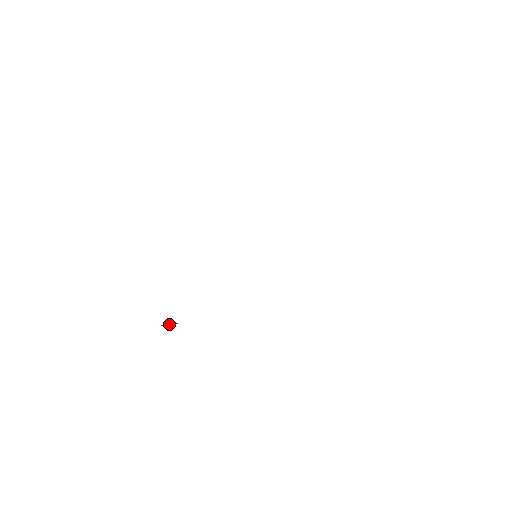
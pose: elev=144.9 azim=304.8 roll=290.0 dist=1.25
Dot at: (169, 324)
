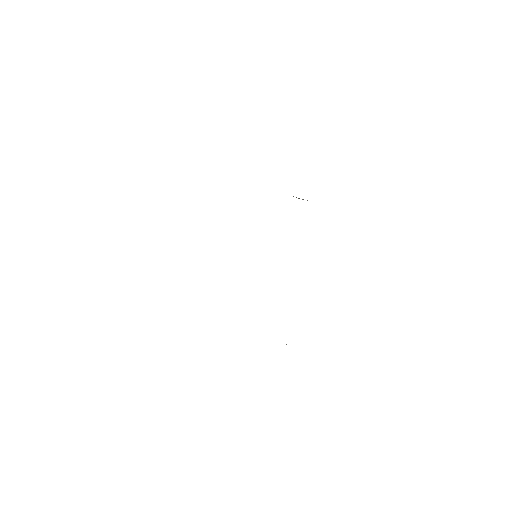
Dot at: occluded
